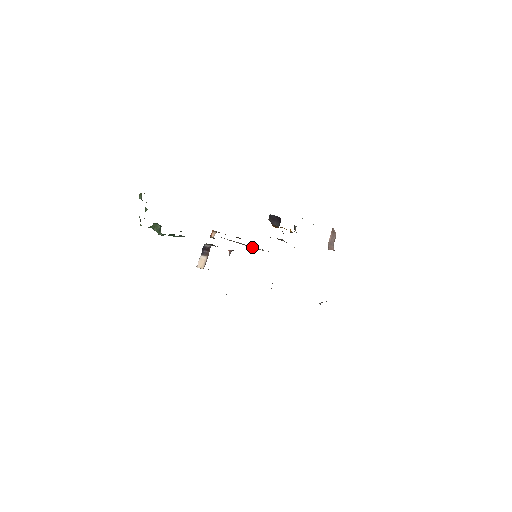
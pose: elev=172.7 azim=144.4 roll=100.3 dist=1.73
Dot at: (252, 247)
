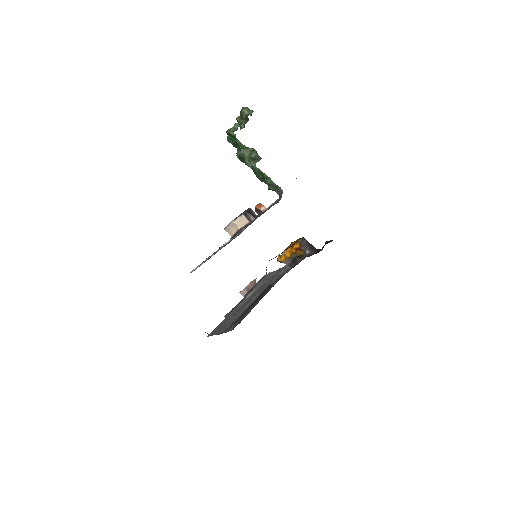
Dot at: occluded
